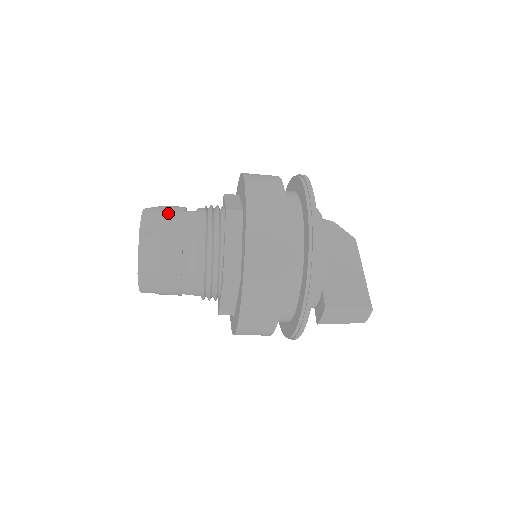
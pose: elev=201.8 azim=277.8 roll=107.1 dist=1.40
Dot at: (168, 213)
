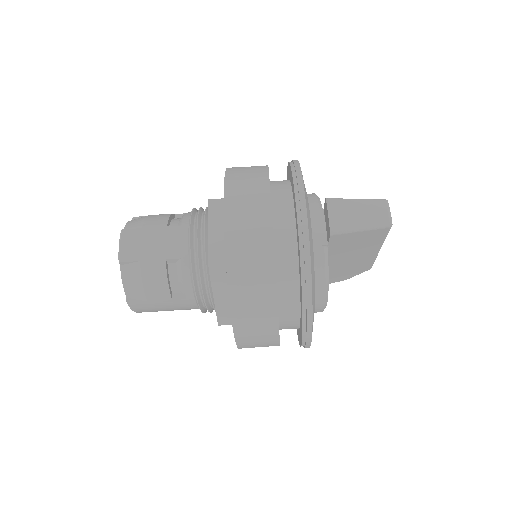
Dot at: occluded
